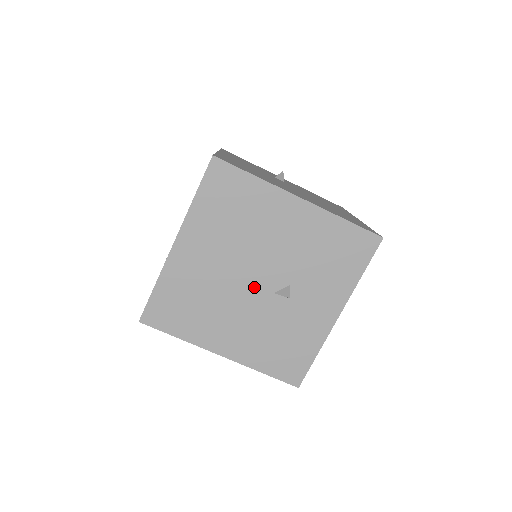
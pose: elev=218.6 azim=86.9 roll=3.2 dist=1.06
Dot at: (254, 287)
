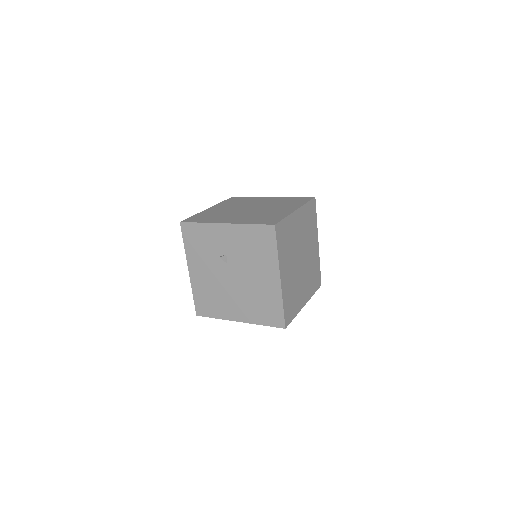
Dot at: occluded
